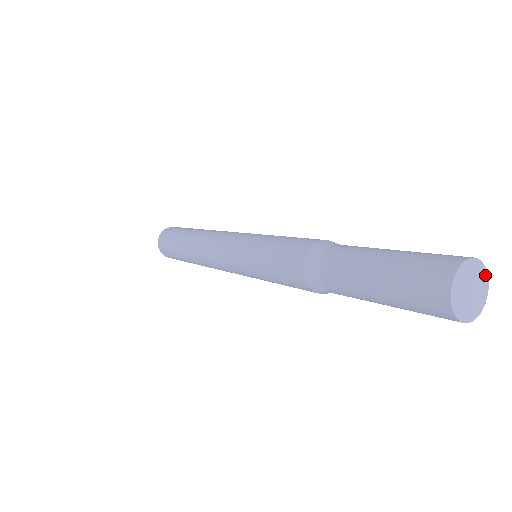
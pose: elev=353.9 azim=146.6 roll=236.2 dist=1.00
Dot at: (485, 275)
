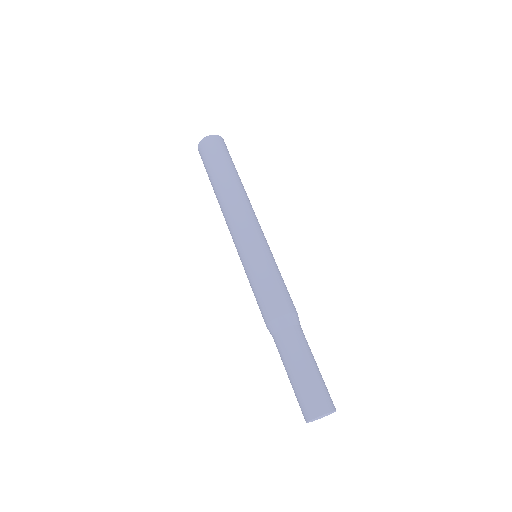
Dot at: (334, 411)
